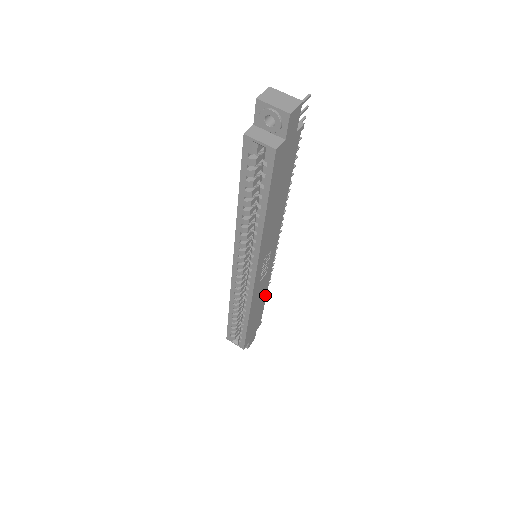
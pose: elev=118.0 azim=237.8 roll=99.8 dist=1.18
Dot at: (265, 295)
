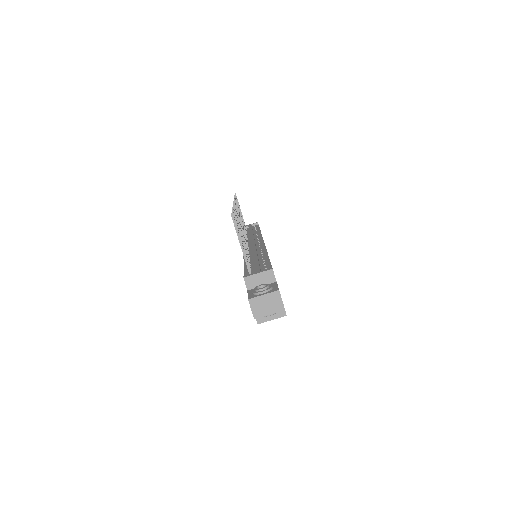
Dot at: occluded
